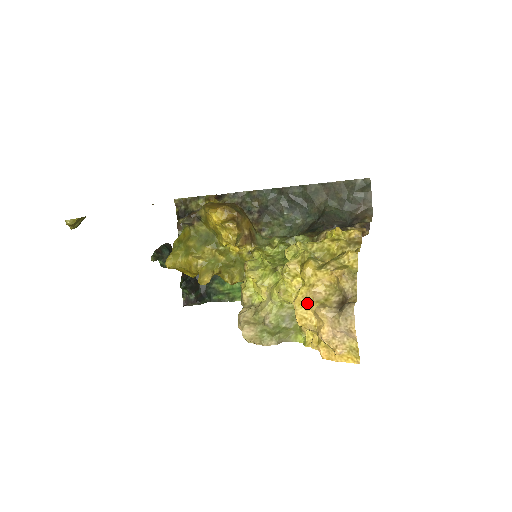
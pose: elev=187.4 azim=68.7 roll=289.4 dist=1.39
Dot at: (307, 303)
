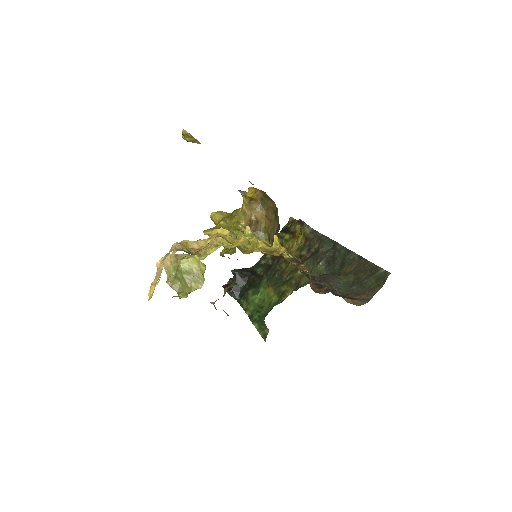
Dot at: occluded
